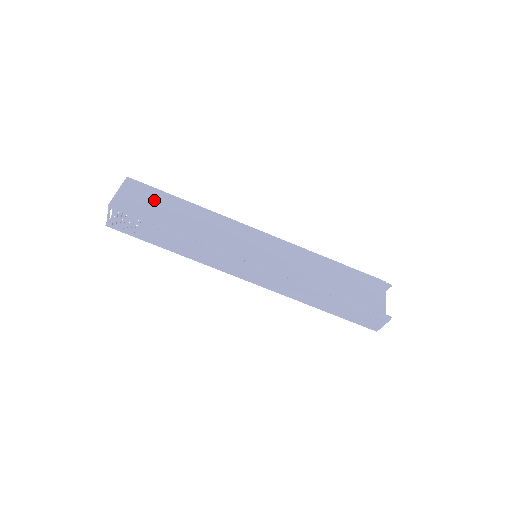
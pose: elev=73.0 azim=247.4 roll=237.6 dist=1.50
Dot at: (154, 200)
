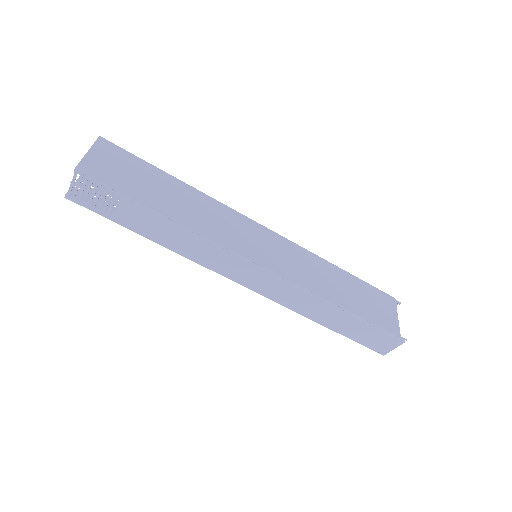
Dot at: (136, 171)
